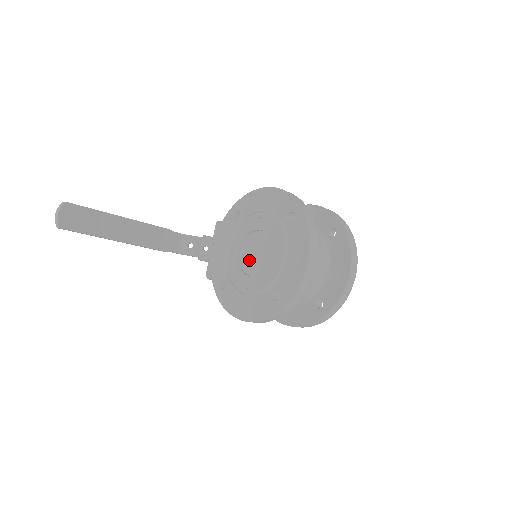
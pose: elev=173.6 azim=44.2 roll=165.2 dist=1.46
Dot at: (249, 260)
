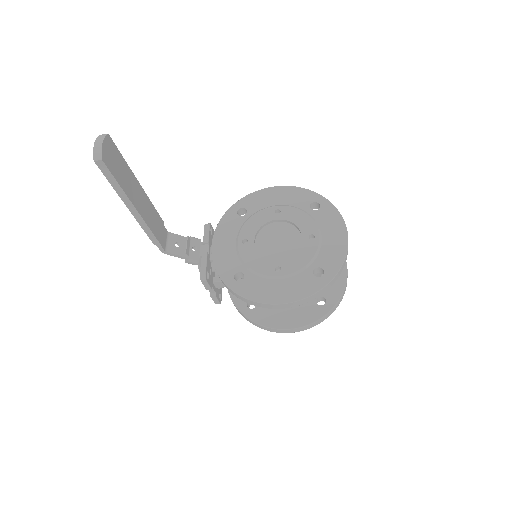
Dot at: (270, 248)
